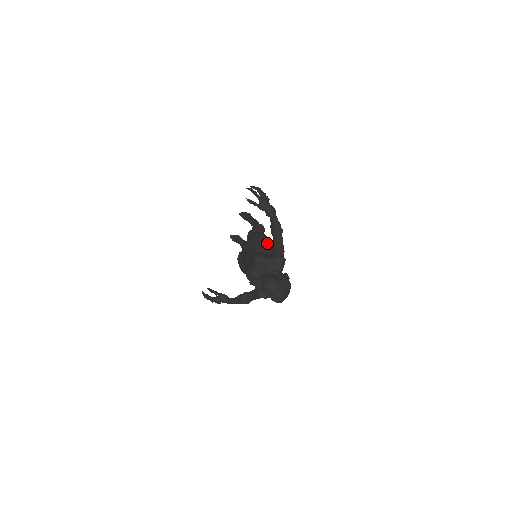
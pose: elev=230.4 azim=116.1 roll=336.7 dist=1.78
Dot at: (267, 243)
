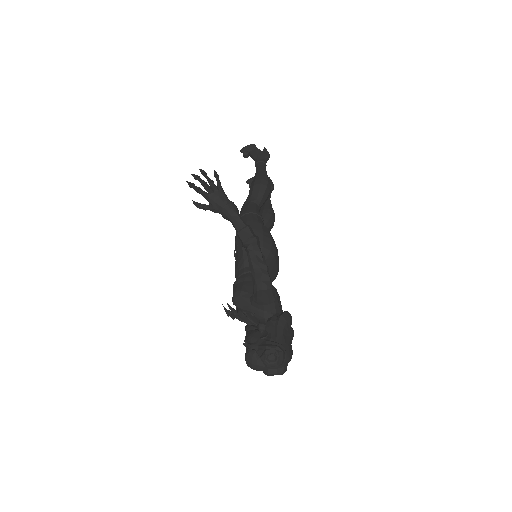
Dot at: occluded
